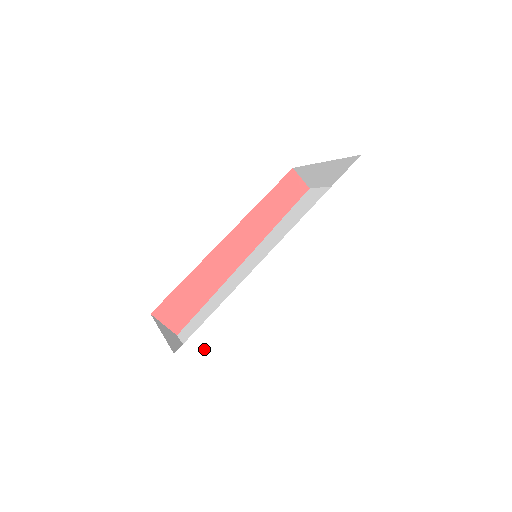
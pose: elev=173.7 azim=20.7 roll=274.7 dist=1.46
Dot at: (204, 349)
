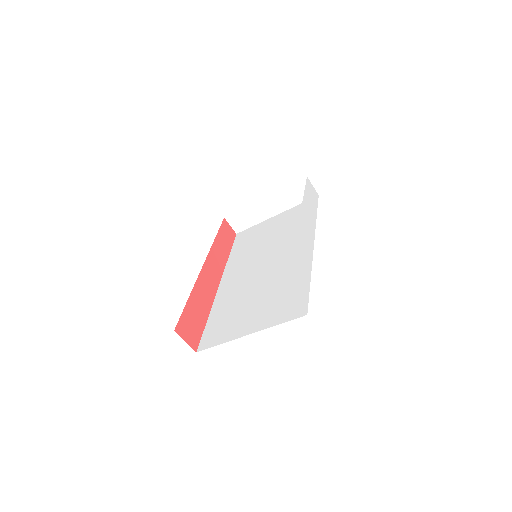
Dot at: (297, 287)
